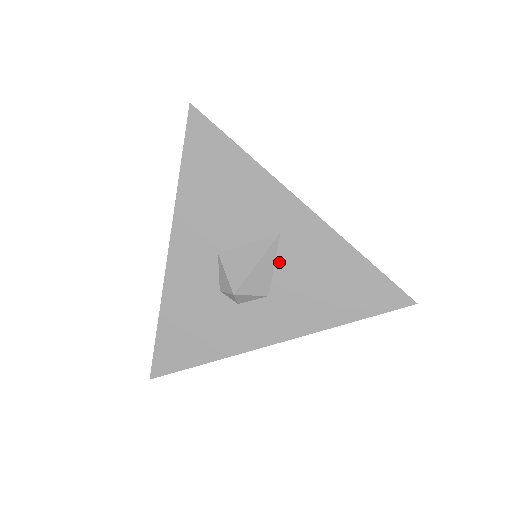
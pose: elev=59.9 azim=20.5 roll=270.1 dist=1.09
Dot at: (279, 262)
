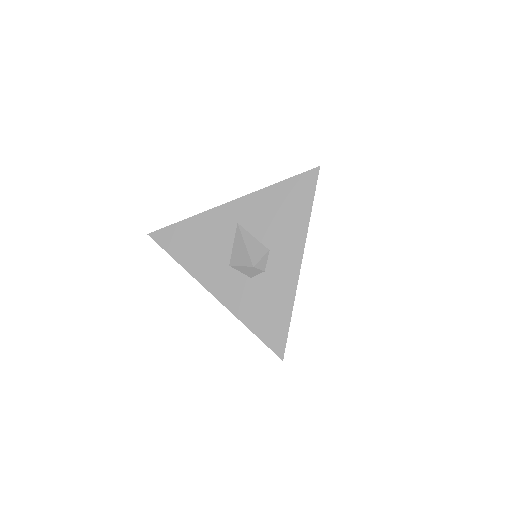
Dot at: (253, 233)
